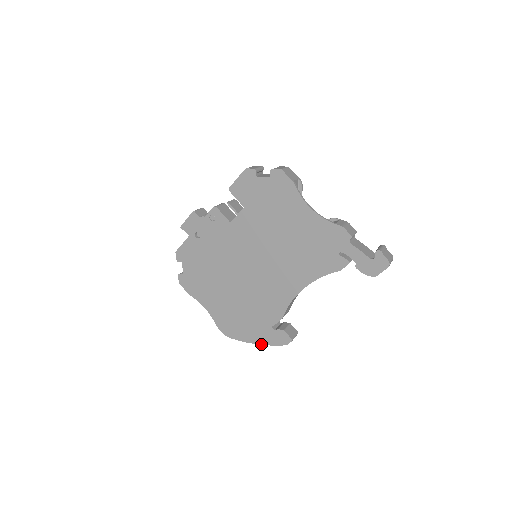
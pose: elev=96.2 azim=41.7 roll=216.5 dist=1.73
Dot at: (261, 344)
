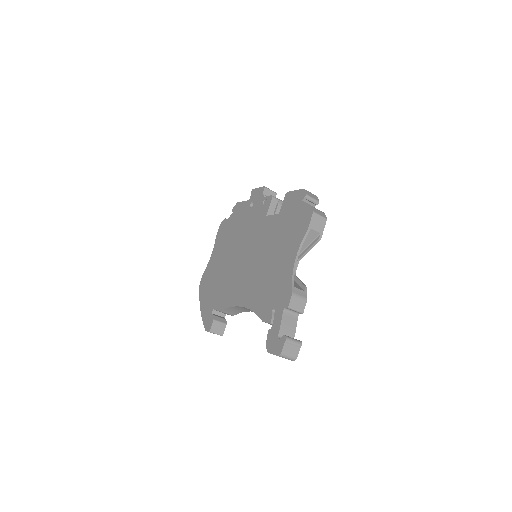
Dot at: (201, 312)
